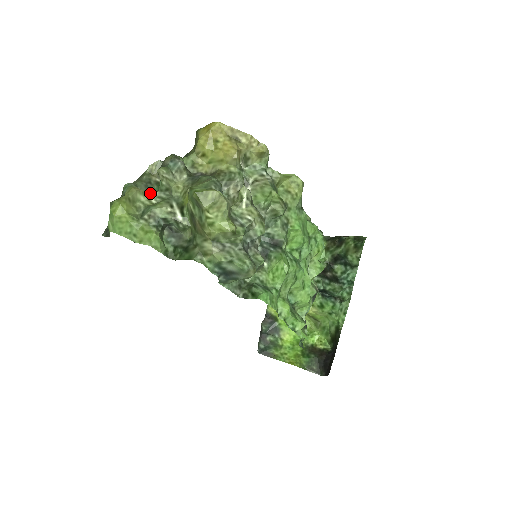
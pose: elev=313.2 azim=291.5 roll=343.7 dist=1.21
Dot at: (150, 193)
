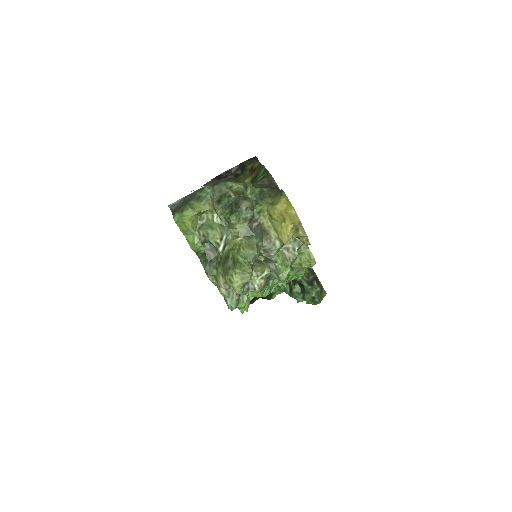
Dot at: (219, 201)
